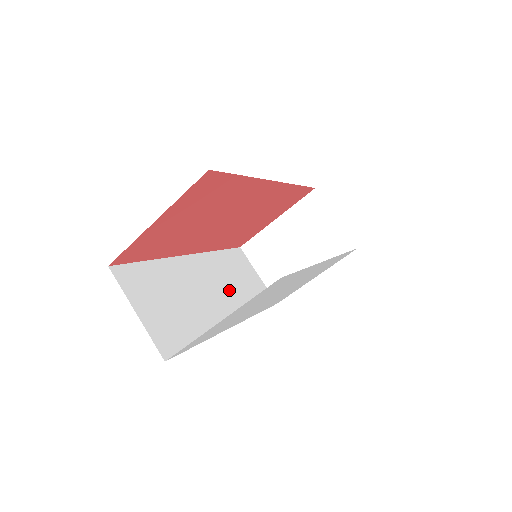
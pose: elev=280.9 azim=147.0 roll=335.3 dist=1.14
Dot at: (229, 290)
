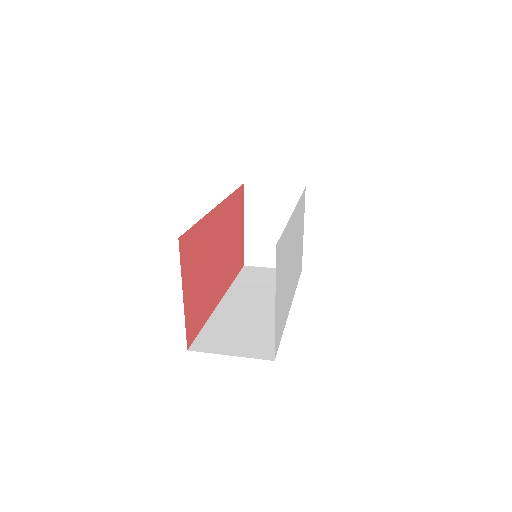
Dot at: (265, 293)
